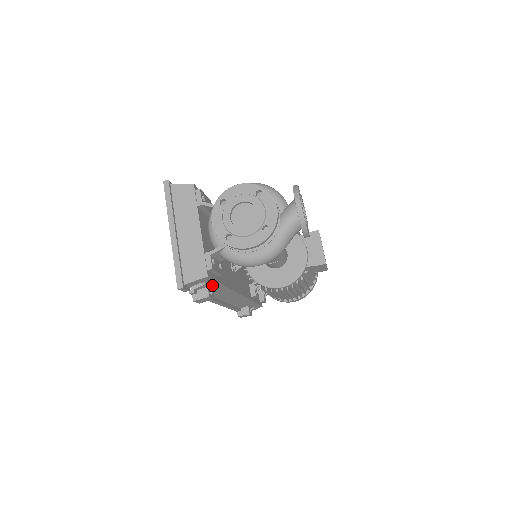
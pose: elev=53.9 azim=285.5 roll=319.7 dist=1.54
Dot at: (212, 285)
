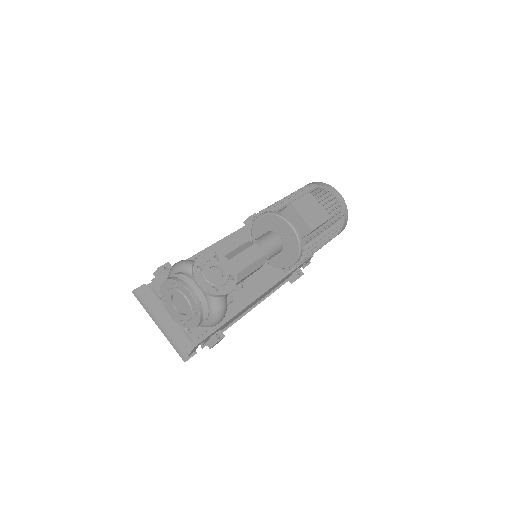
Dot at: (214, 333)
